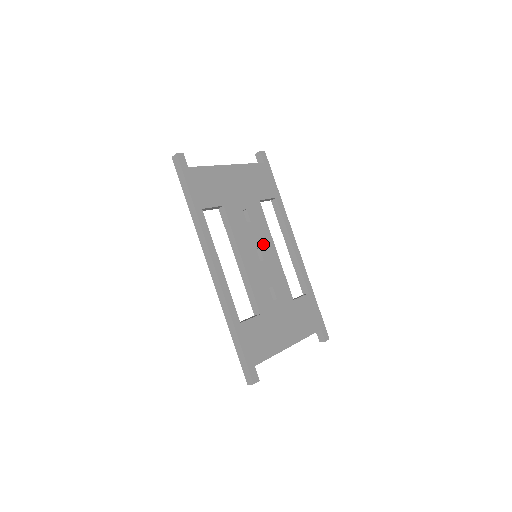
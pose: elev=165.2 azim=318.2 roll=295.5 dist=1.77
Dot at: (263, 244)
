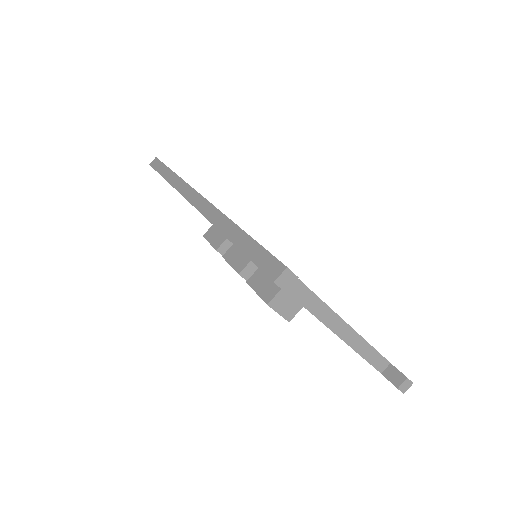
Dot at: occluded
